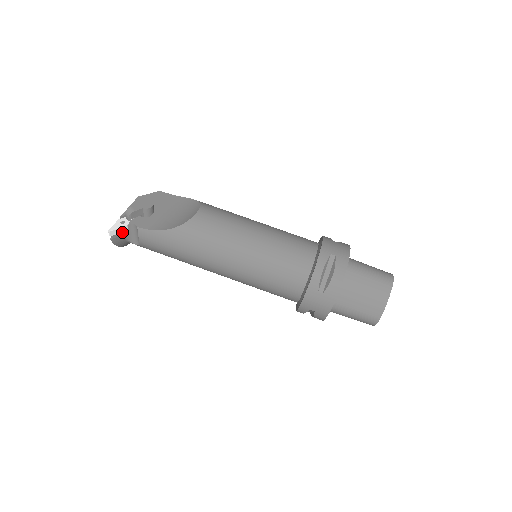
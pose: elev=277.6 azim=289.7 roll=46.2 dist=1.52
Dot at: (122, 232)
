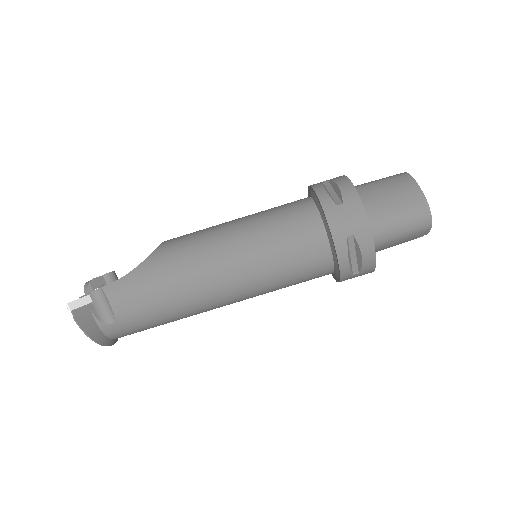
Dot at: (86, 306)
